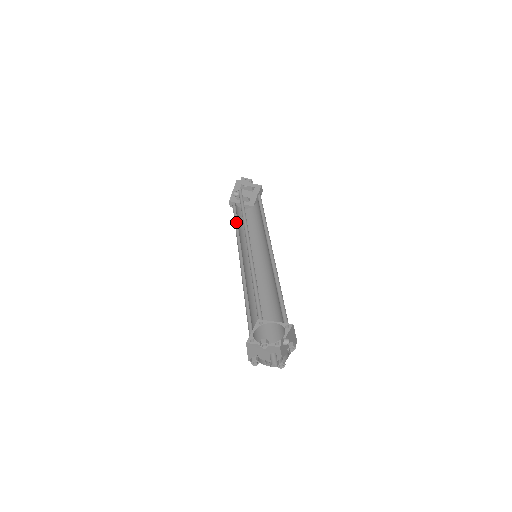
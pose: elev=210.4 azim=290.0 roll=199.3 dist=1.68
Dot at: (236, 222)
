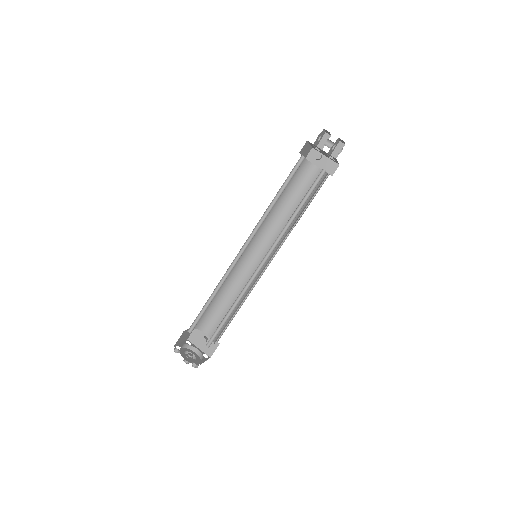
Dot at: (283, 185)
